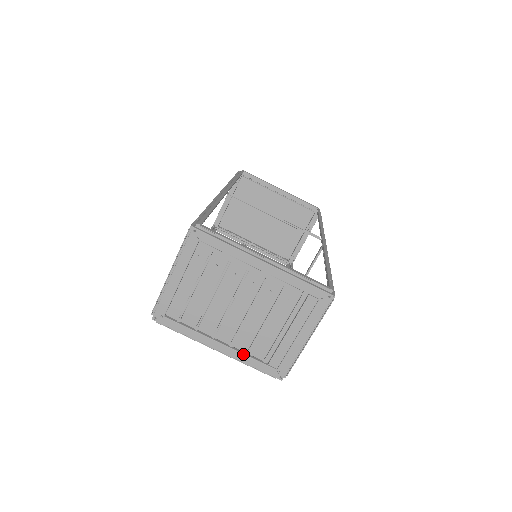
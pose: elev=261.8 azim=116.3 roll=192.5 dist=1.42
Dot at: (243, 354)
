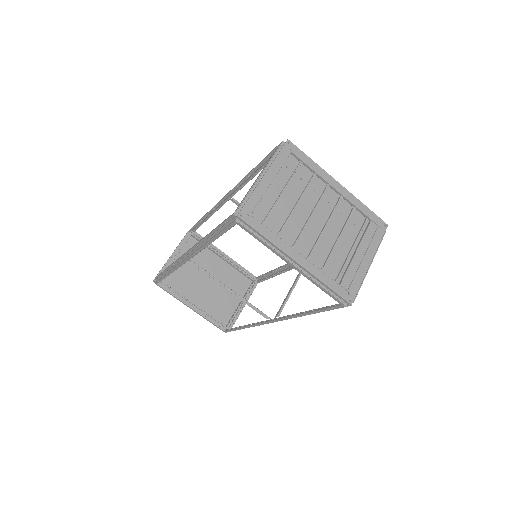
Dot at: (319, 269)
